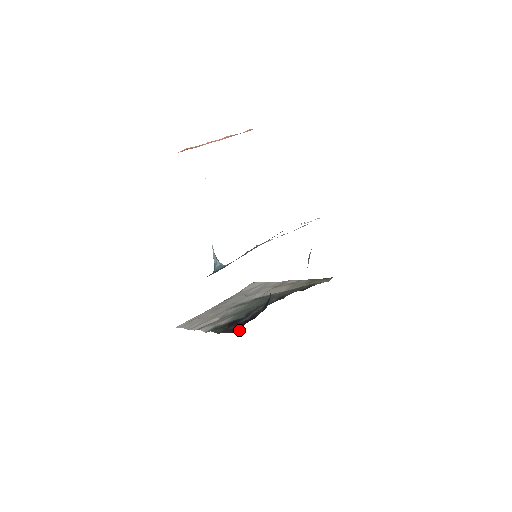
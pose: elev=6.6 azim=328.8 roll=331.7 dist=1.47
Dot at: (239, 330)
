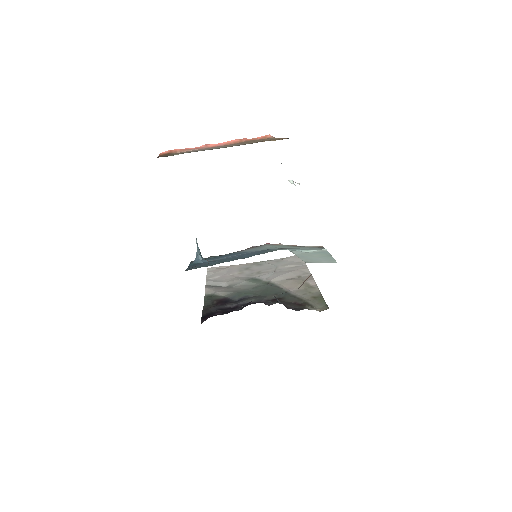
Dot at: (205, 319)
